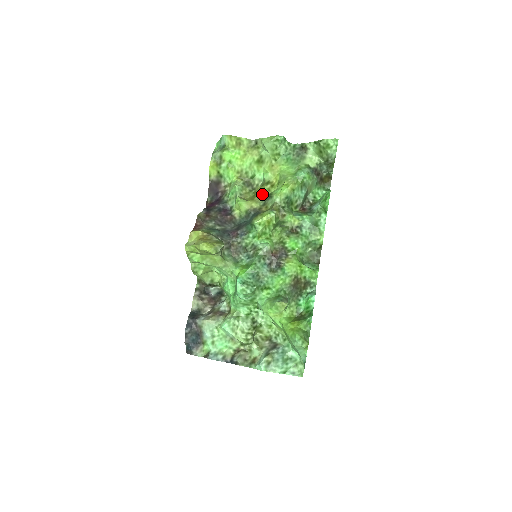
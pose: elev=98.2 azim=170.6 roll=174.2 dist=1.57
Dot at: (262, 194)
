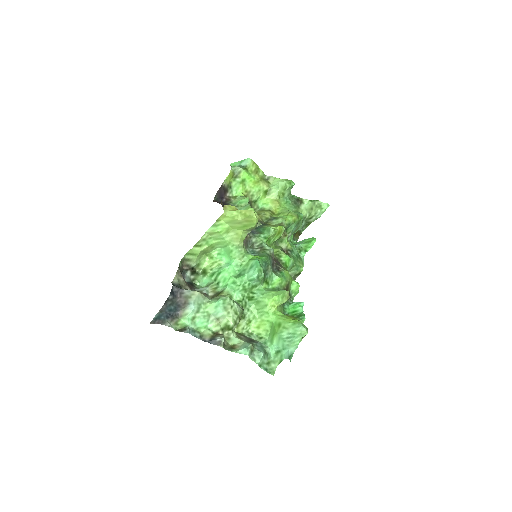
Dot at: (266, 215)
